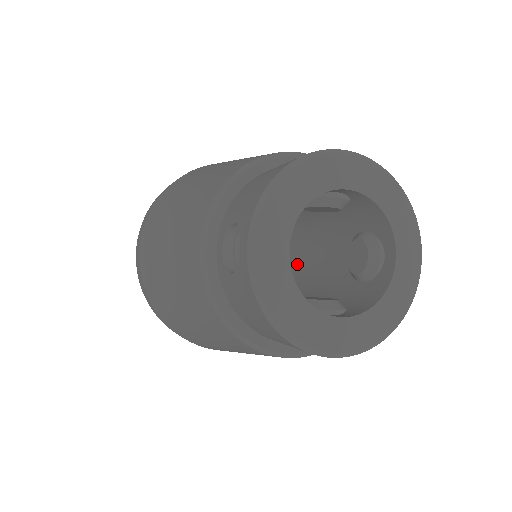
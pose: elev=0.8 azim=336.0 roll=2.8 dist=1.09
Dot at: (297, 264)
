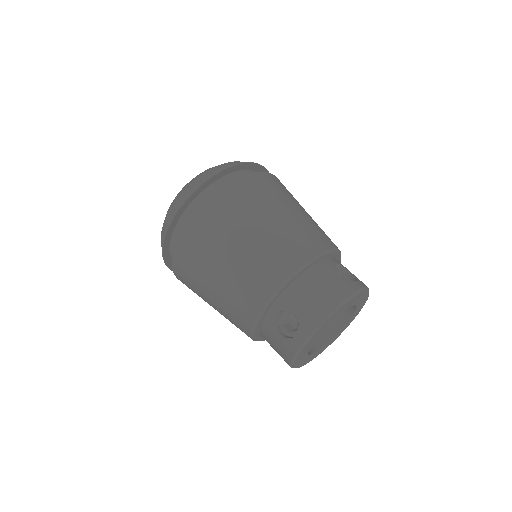
Dot at: occluded
